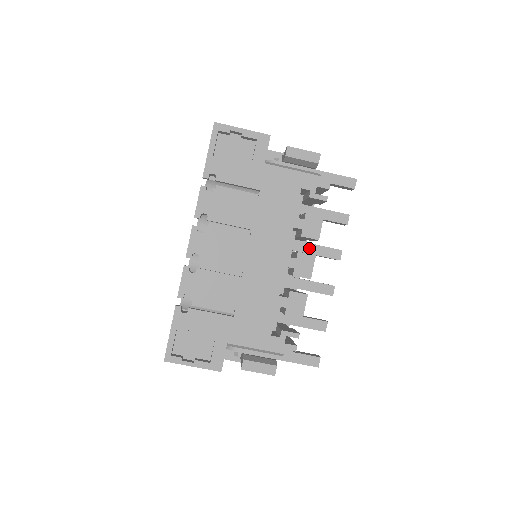
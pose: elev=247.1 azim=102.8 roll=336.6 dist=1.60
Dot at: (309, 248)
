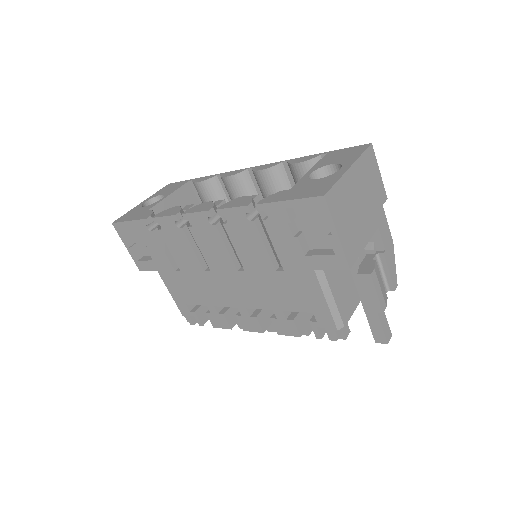
Dot at: occluded
